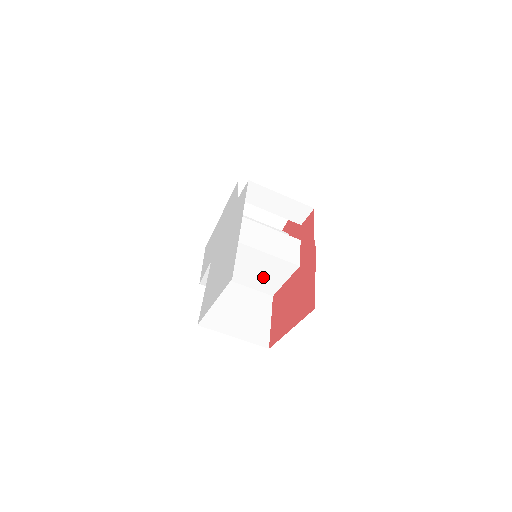
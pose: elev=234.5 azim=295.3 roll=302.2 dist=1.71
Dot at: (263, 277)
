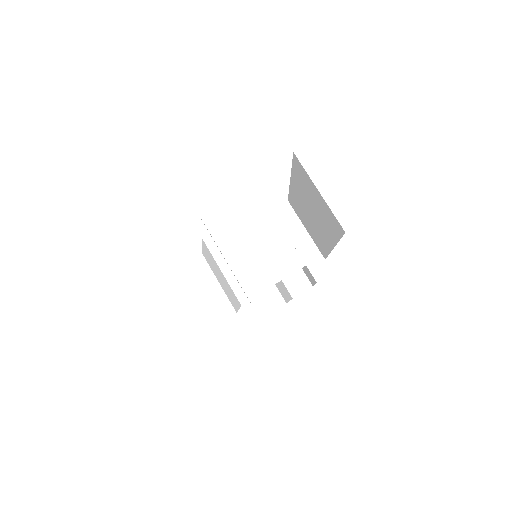
Dot at: (259, 264)
